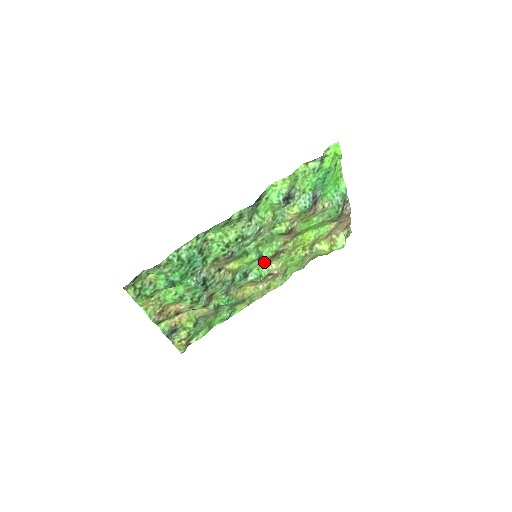
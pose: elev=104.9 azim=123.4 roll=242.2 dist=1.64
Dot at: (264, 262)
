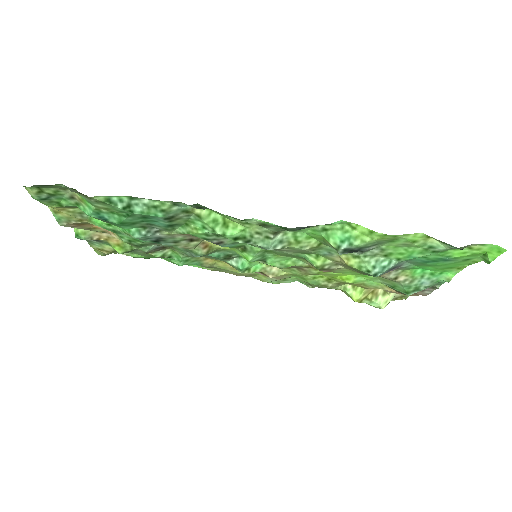
Dot at: occluded
